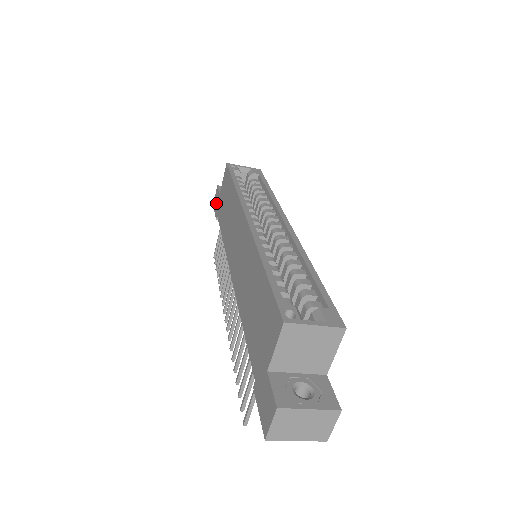
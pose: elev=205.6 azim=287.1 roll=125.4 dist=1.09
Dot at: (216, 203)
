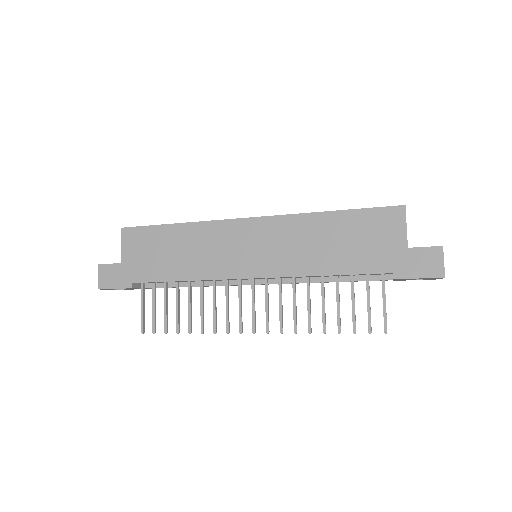
Dot at: (114, 277)
